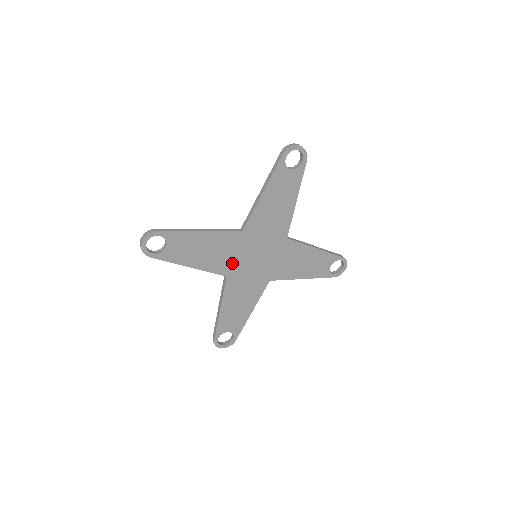
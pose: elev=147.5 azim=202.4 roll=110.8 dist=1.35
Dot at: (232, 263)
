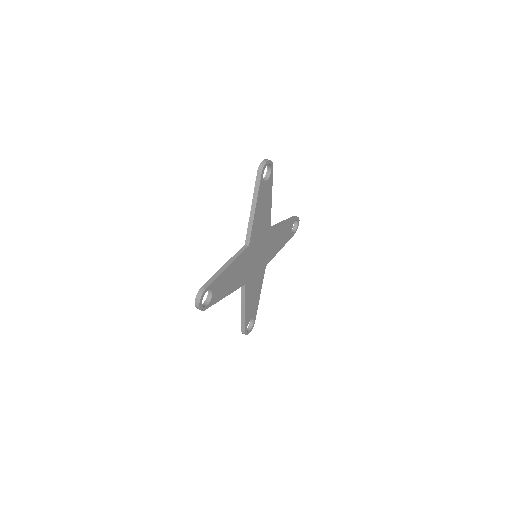
Dot at: (246, 273)
